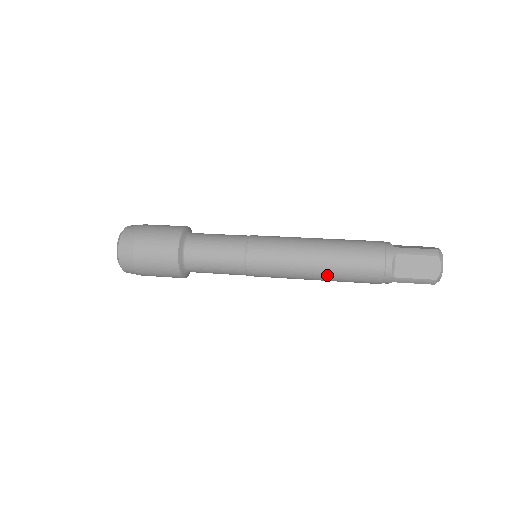
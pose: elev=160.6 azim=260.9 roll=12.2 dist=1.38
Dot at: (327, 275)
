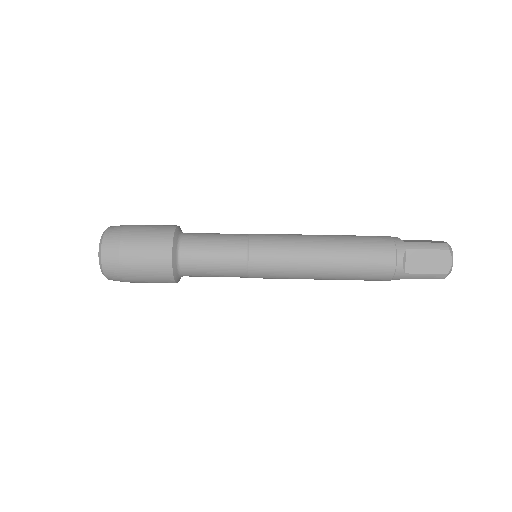
Dot at: occluded
